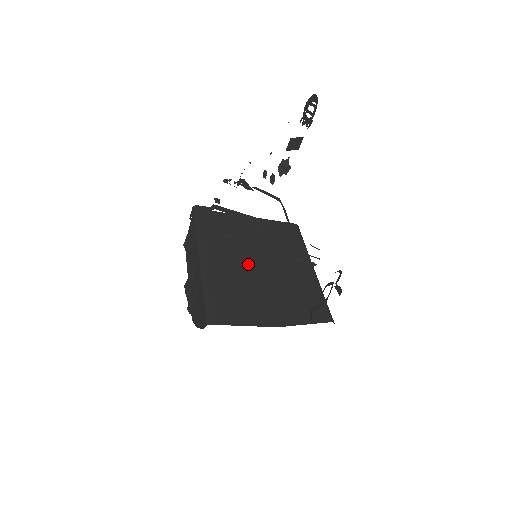
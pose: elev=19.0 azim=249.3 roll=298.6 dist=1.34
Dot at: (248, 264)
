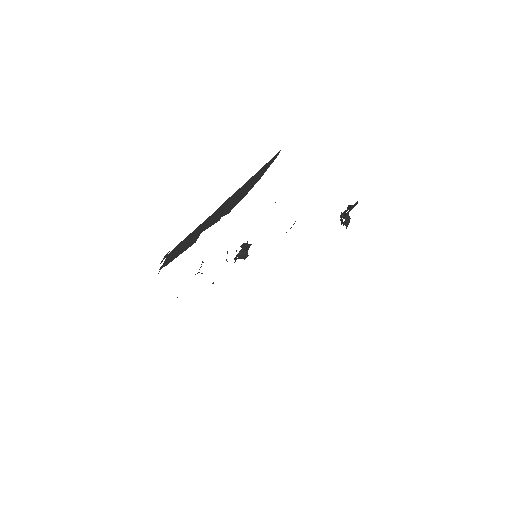
Dot at: occluded
